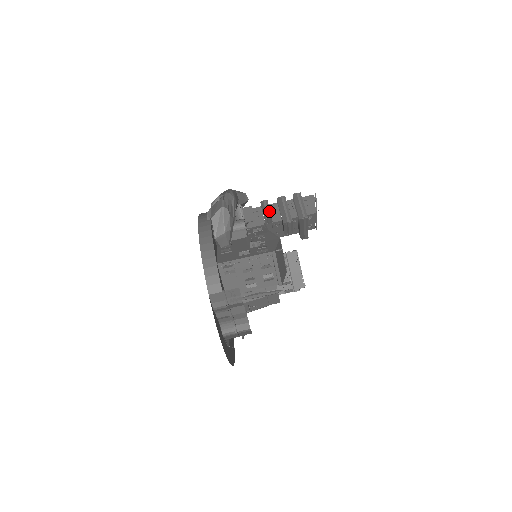
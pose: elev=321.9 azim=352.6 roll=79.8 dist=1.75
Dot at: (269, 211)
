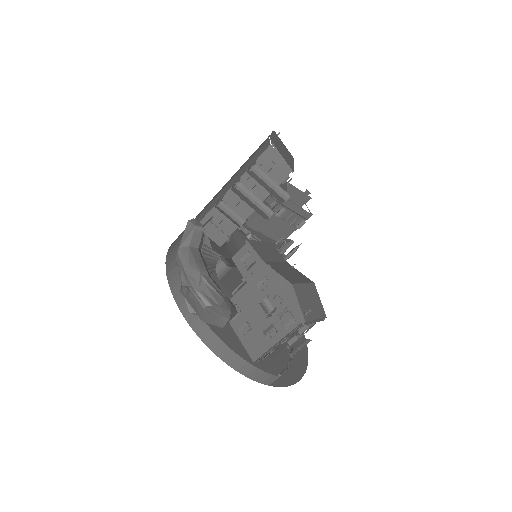
Dot at: (236, 216)
